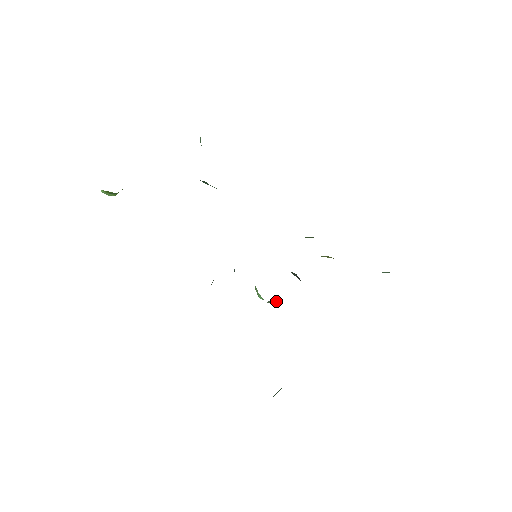
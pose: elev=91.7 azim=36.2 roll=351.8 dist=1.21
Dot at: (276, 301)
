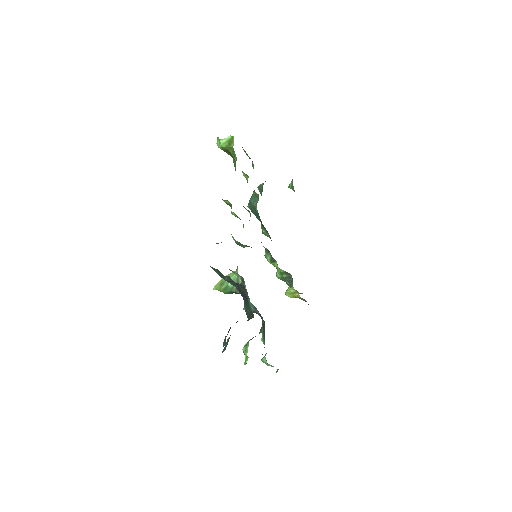
Dot at: (238, 292)
